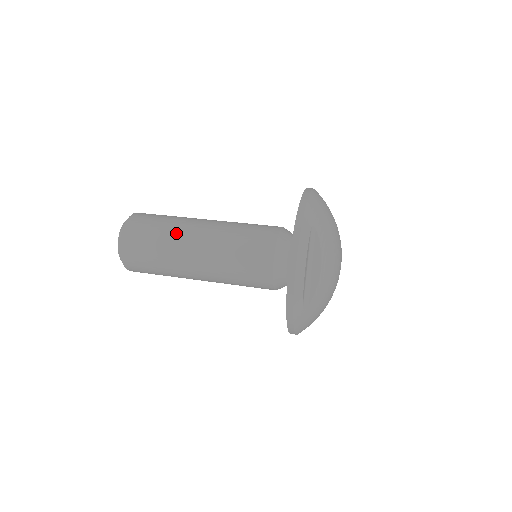
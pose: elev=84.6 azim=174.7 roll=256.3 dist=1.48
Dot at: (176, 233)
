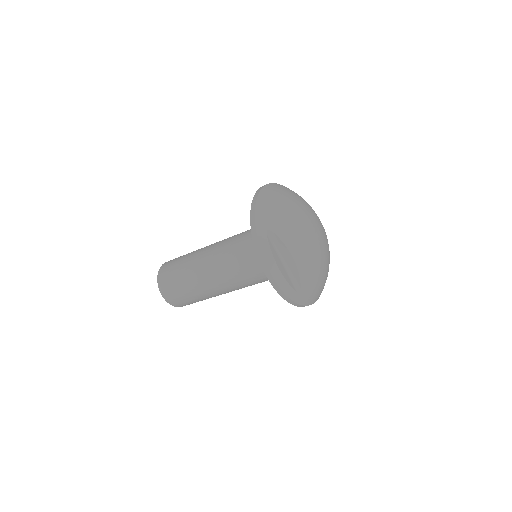
Dot at: (190, 272)
